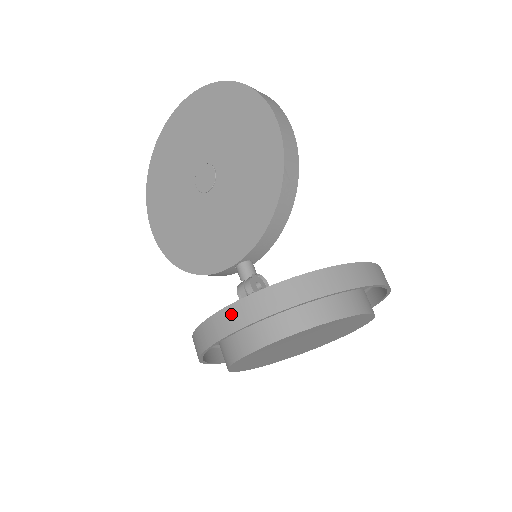
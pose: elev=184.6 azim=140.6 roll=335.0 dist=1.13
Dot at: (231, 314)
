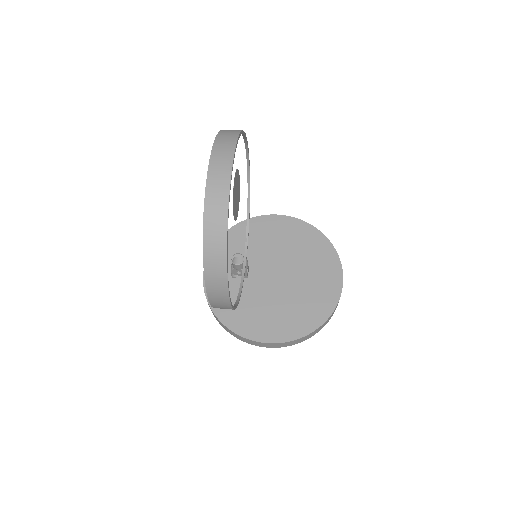
Dot at: occluded
